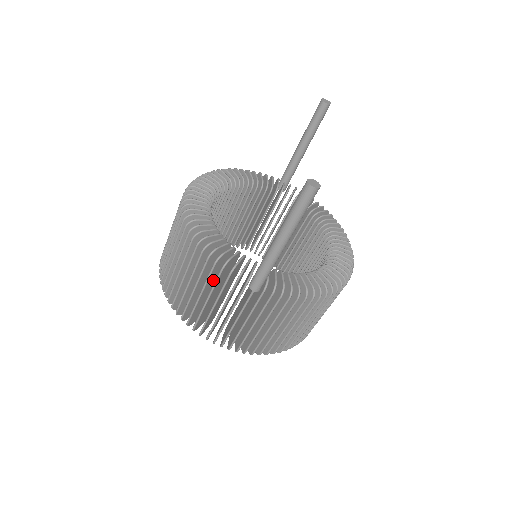
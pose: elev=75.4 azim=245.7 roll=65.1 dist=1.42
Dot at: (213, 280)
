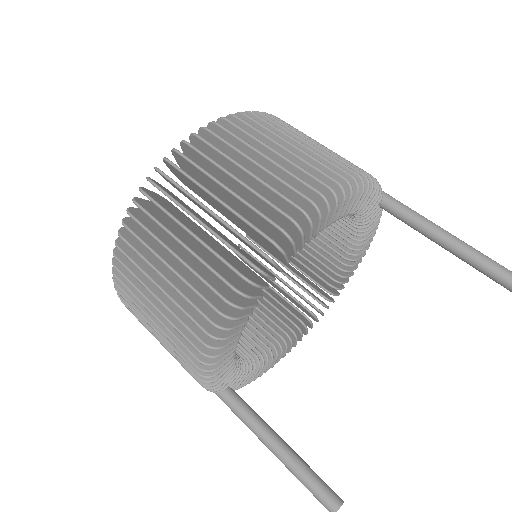
Dot at: occluded
